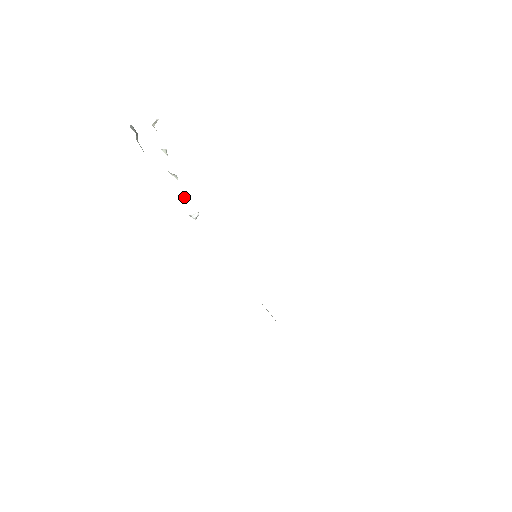
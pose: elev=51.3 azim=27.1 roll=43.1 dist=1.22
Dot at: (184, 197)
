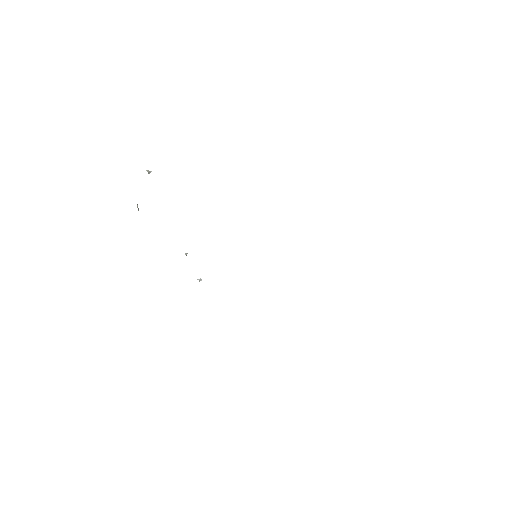
Dot at: occluded
